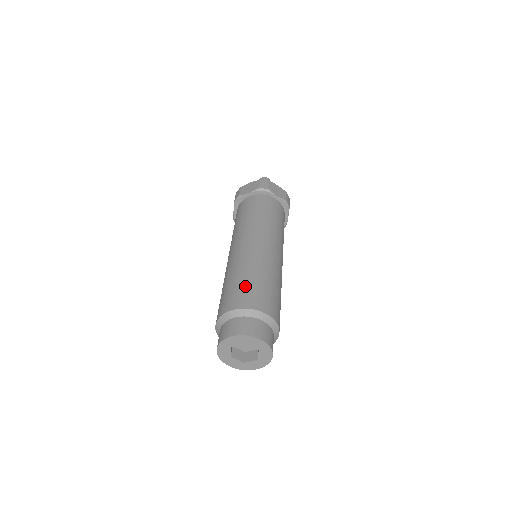
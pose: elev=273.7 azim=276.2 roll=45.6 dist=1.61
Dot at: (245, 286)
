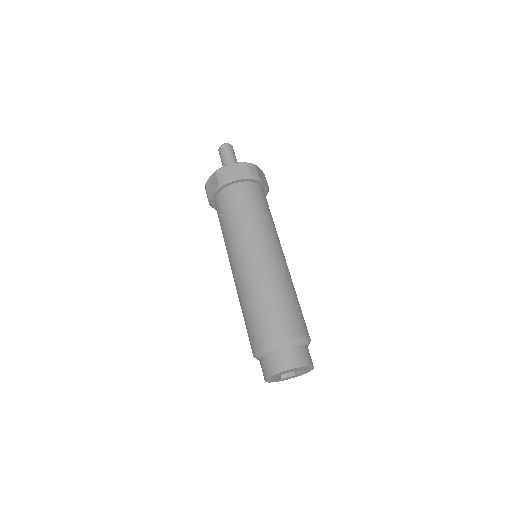
Dot at: (256, 320)
